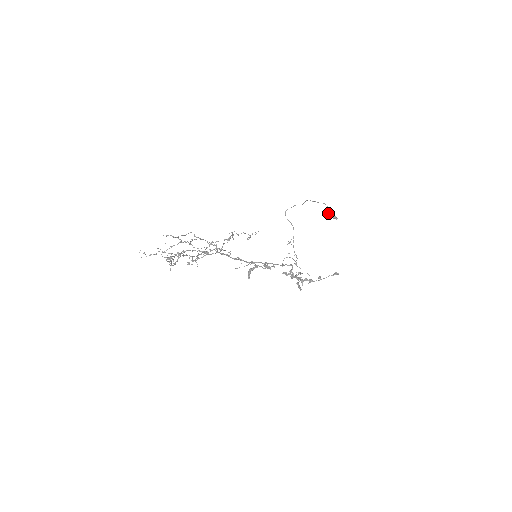
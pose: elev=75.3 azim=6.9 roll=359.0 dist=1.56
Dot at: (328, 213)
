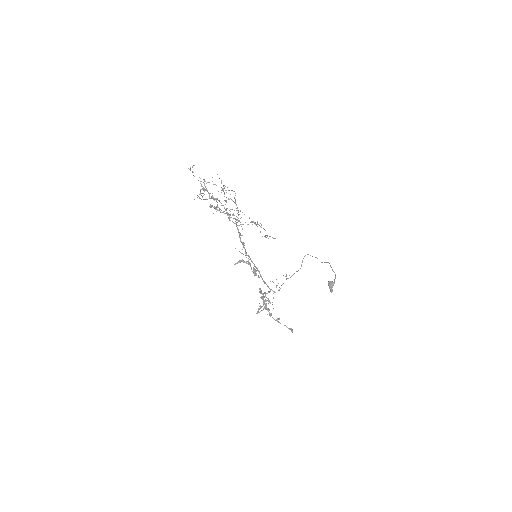
Dot at: (330, 282)
